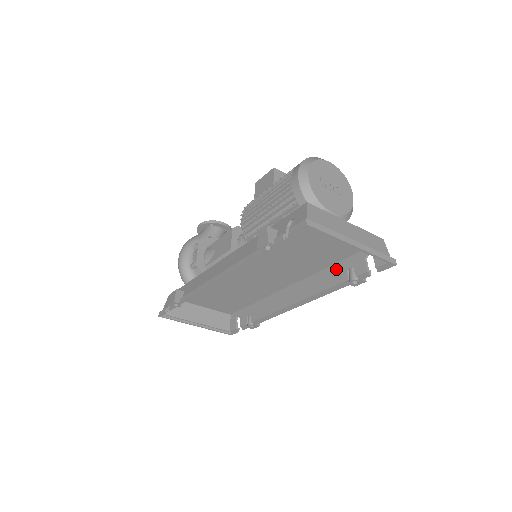
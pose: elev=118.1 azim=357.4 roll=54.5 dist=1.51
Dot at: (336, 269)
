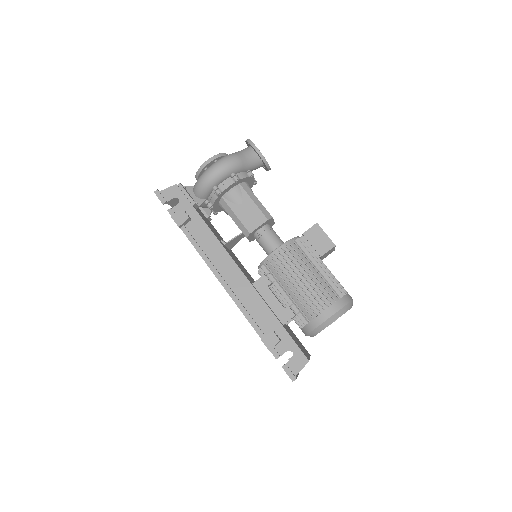
Dot at: occluded
